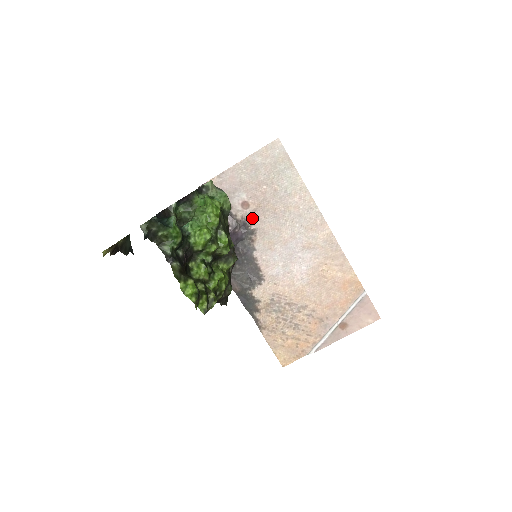
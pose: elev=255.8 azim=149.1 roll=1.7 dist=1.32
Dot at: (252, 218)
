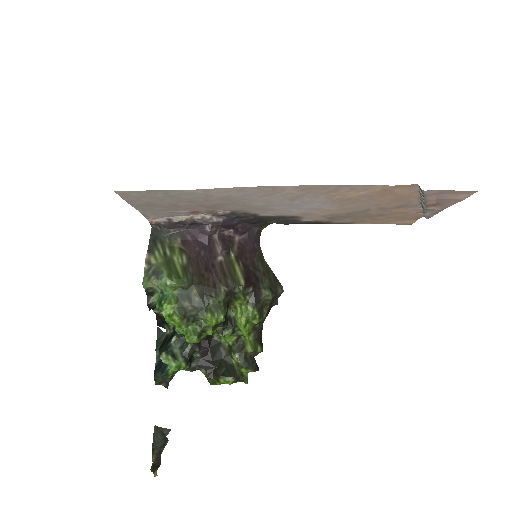
Dot at: (216, 211)
